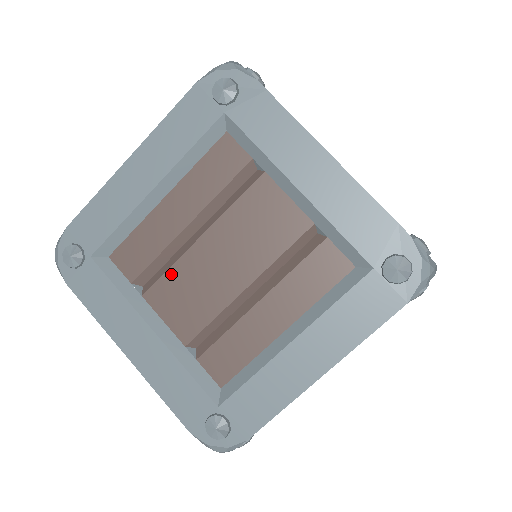
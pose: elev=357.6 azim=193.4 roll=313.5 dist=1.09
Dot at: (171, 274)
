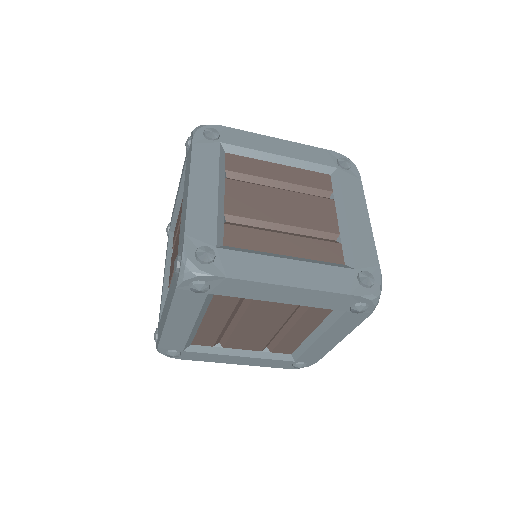
Dot at: (174, 247)
